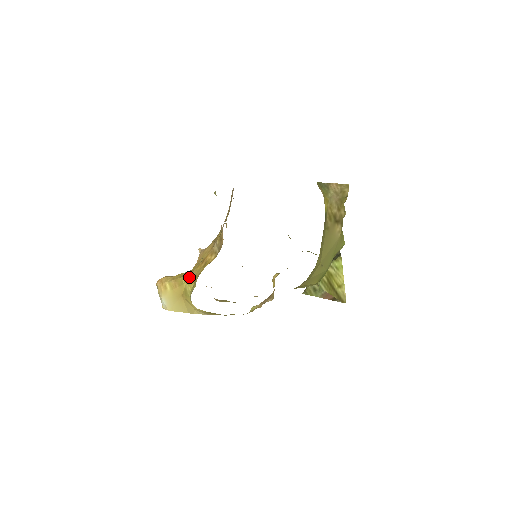
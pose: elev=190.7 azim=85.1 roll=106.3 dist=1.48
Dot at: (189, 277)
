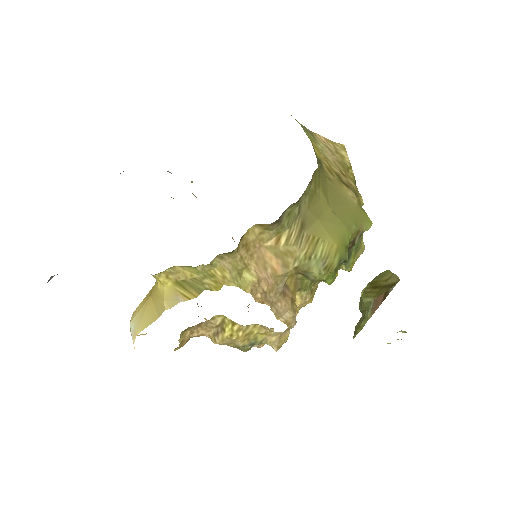
Dot at: occluded
